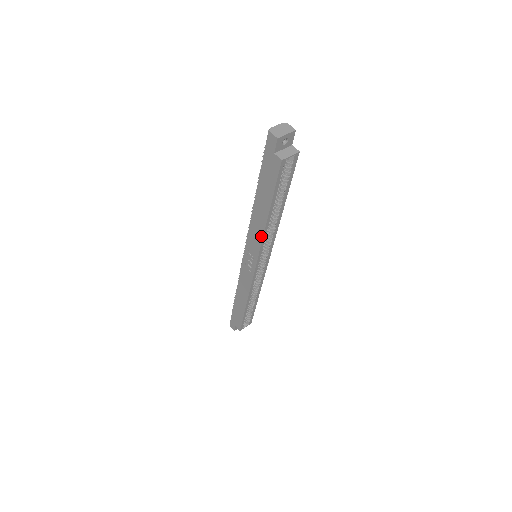
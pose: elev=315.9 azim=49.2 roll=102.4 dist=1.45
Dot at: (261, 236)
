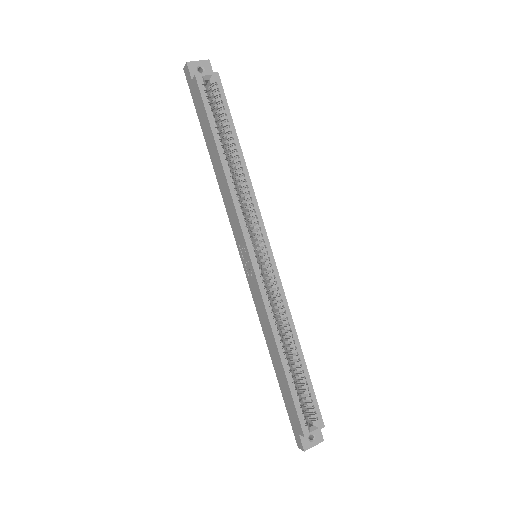
Dot at: (230, 197)
